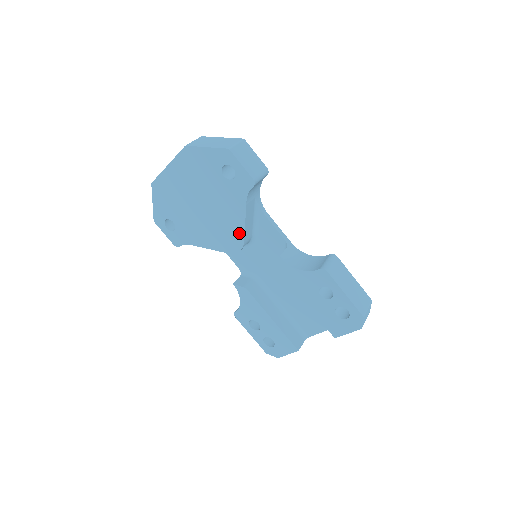
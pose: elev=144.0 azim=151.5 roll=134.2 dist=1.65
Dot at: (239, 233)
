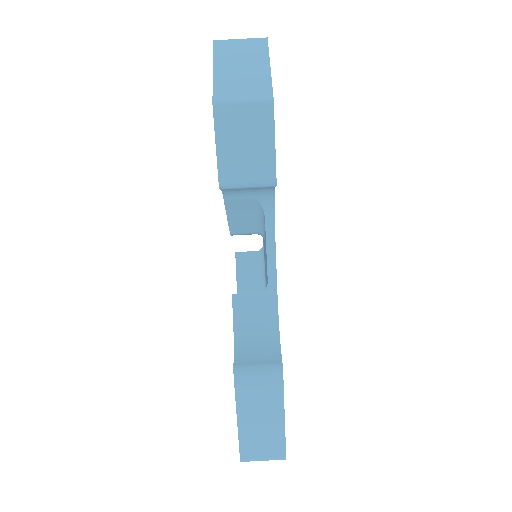
Dot at: occluded
